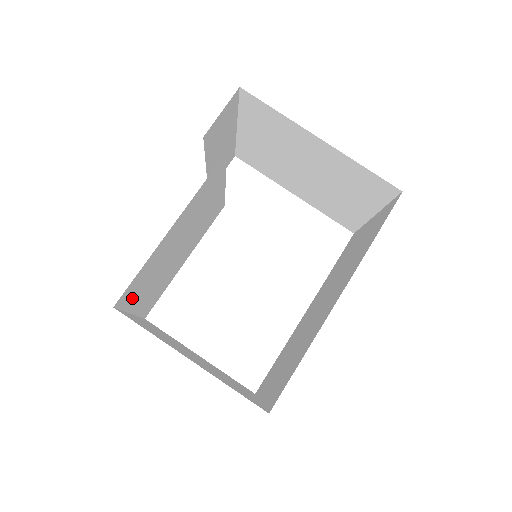
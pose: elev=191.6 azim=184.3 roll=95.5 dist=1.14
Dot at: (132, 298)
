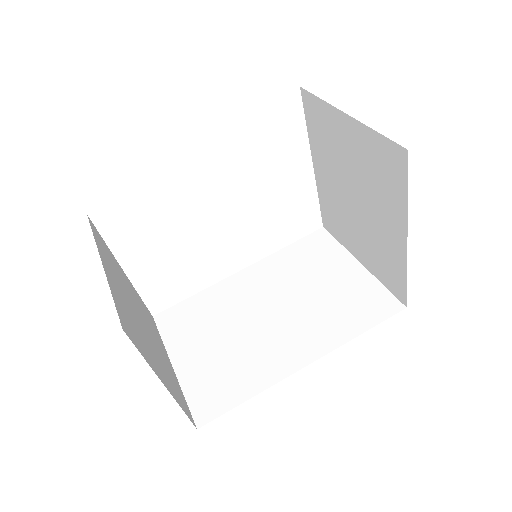
Dot at: occluded
